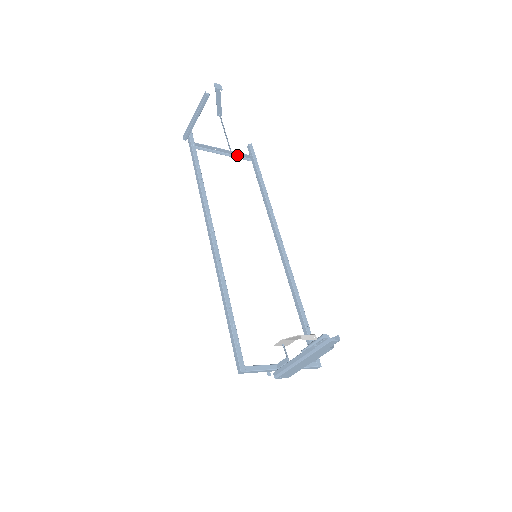
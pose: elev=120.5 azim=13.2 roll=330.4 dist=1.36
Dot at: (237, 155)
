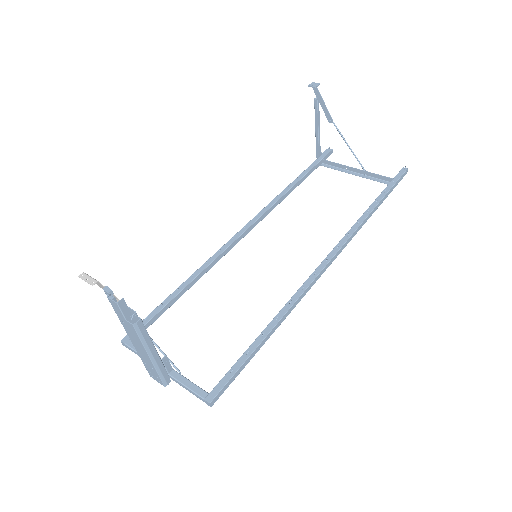
Dot at: (374, 177)
